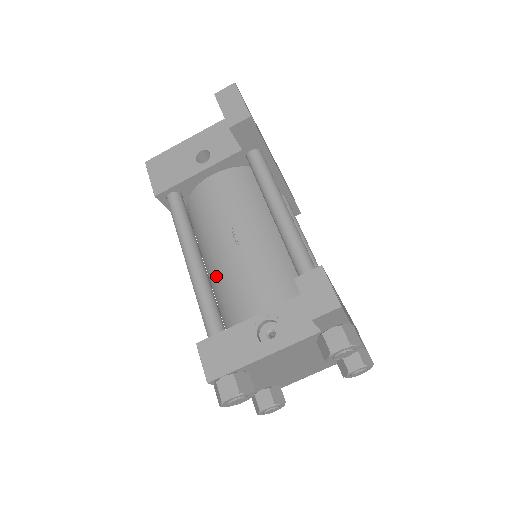
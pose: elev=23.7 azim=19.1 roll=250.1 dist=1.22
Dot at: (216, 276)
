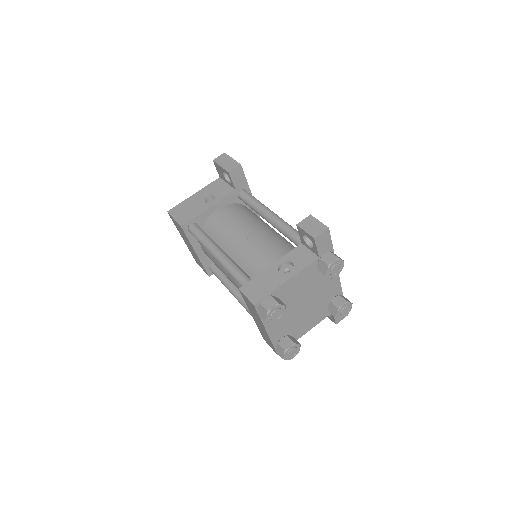
Dot at: (236, 262)
